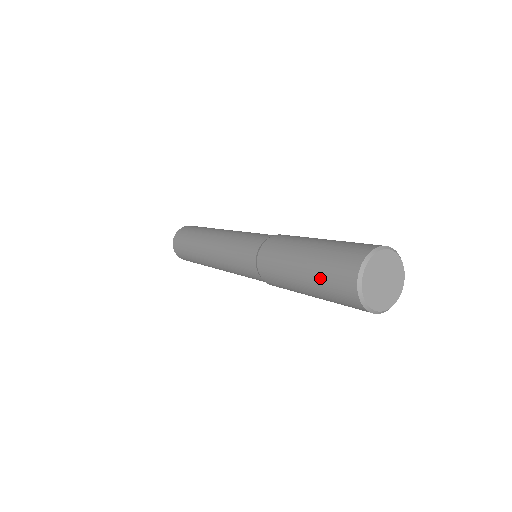
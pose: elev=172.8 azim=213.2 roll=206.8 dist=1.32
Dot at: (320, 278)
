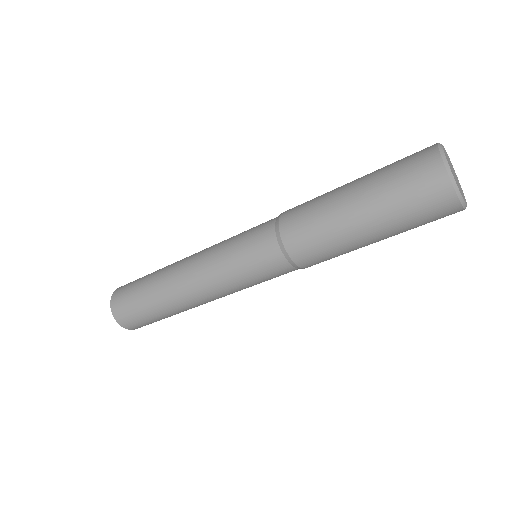
Dot at: (384, 172)
